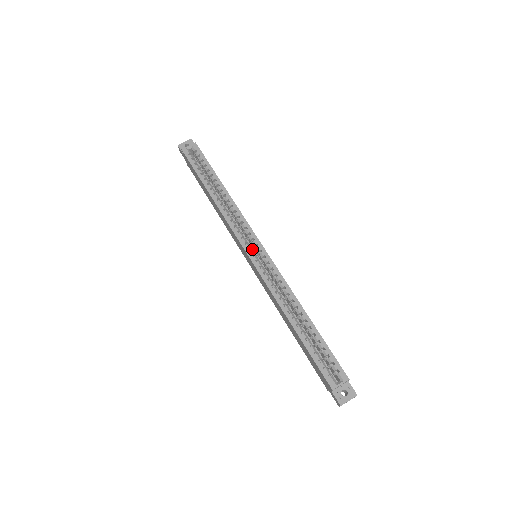
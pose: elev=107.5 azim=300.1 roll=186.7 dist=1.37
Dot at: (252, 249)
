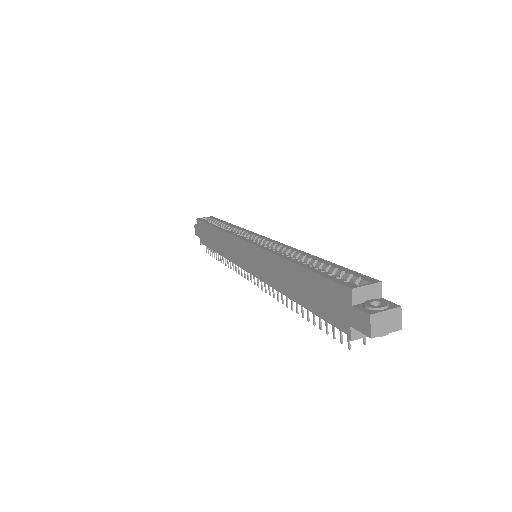
Dot at: occluded
